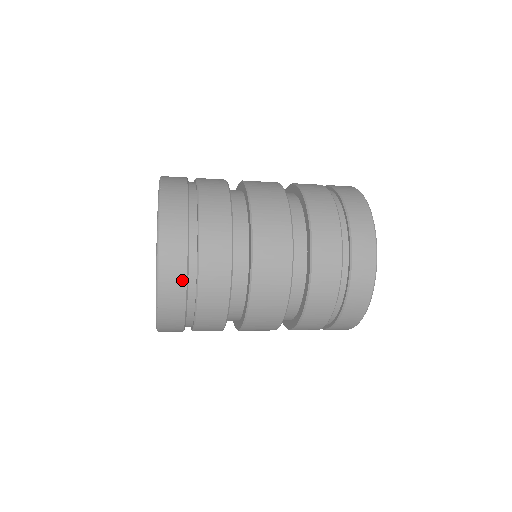
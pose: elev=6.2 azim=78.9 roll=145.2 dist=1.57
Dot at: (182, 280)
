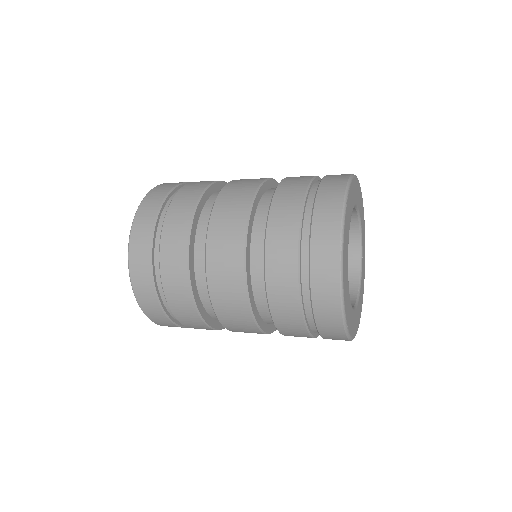
Dot at: (154, 299)
